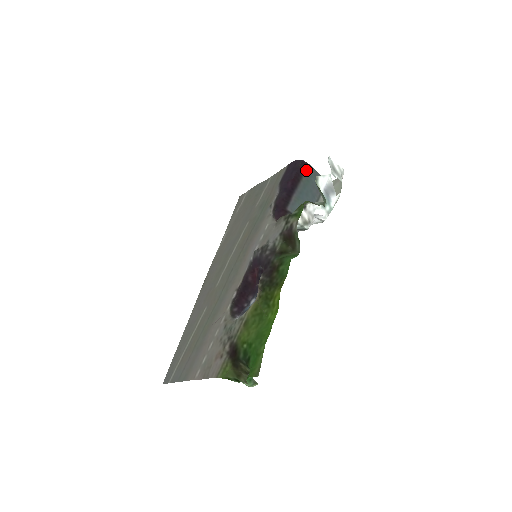
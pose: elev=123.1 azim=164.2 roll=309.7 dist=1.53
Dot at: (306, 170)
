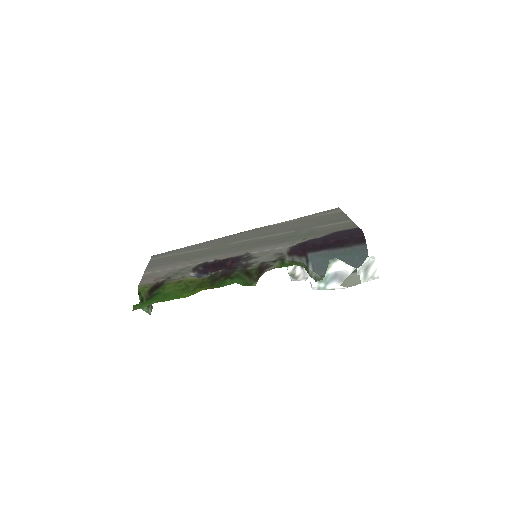
Dot at: (358, 245)
